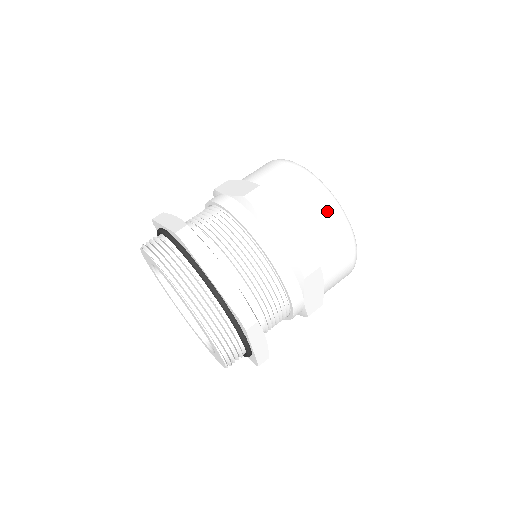
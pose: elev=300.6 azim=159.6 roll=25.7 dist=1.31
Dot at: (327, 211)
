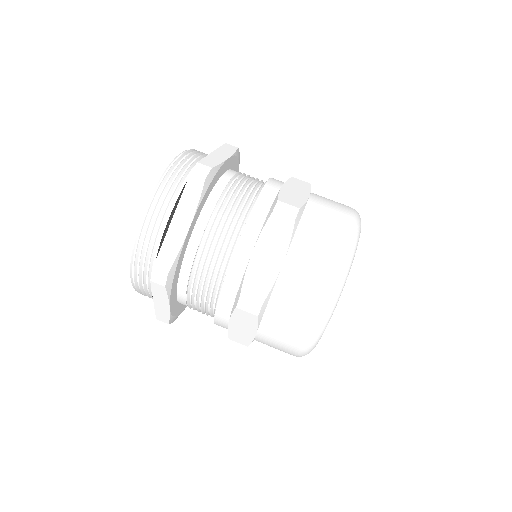
Dot at: (318, 289)
